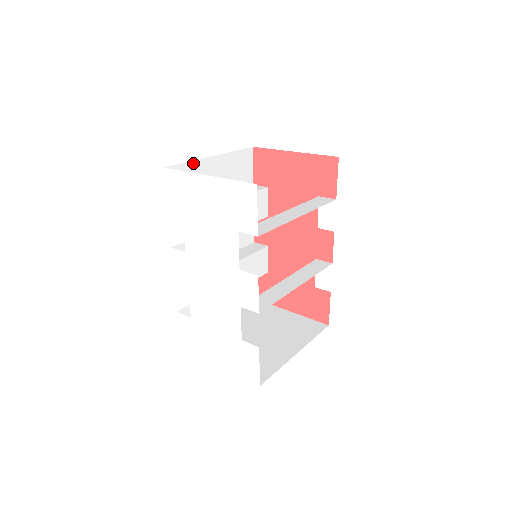
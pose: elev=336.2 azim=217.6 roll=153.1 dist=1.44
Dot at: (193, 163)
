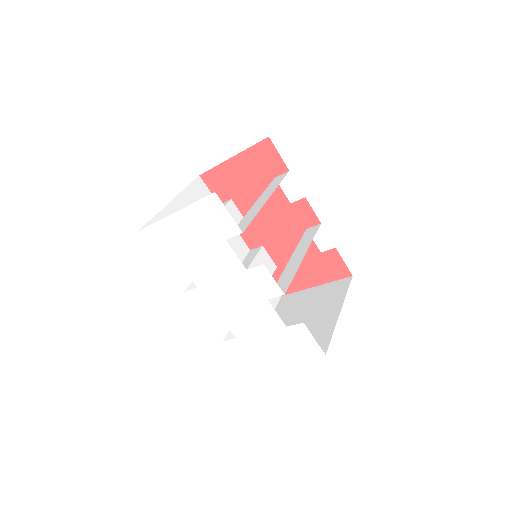
Dot at: (159, 215)
